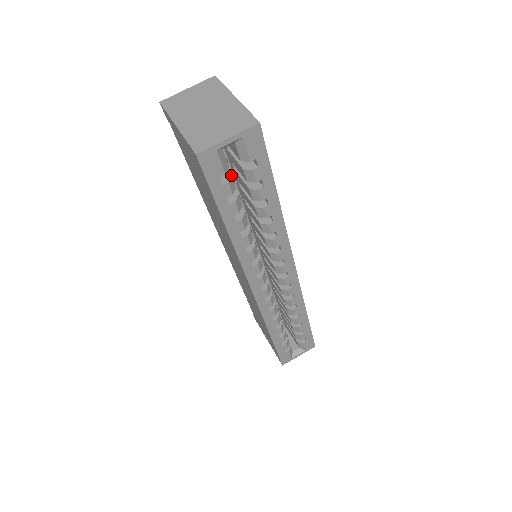
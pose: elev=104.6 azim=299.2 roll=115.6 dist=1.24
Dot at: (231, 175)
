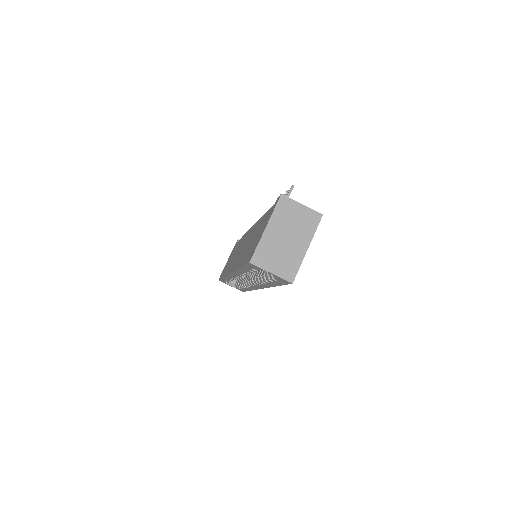
Dot at: occluded
